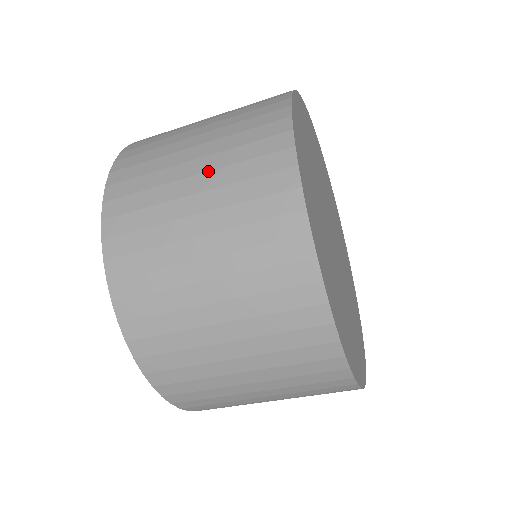
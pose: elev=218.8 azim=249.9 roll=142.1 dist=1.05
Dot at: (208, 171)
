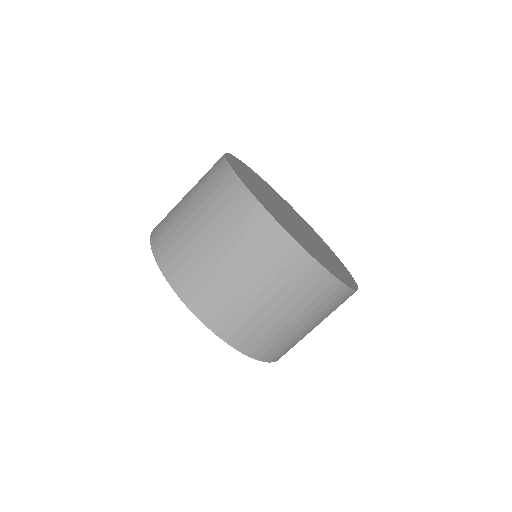
Dot at: occluded
